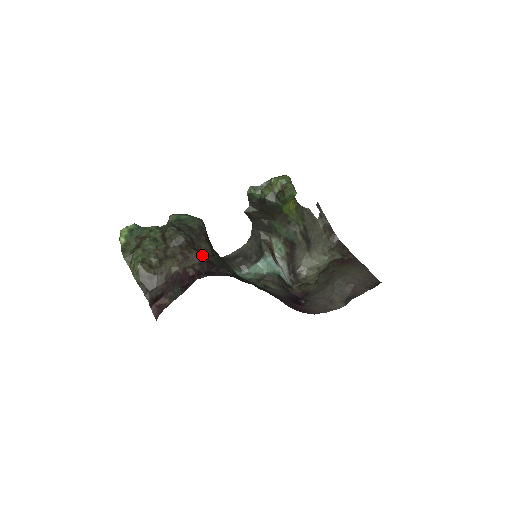
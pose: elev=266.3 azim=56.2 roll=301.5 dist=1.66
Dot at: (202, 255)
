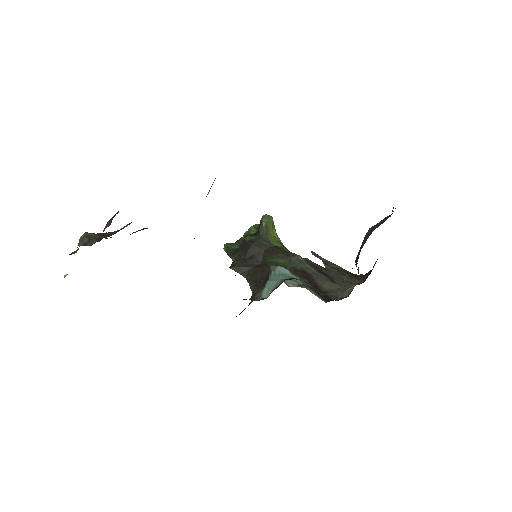
Dot at: occluded
